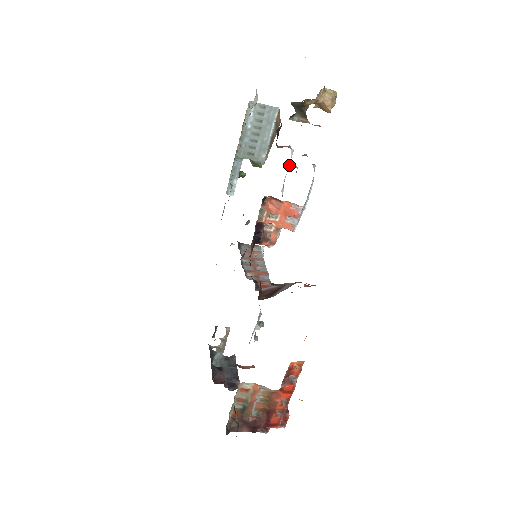
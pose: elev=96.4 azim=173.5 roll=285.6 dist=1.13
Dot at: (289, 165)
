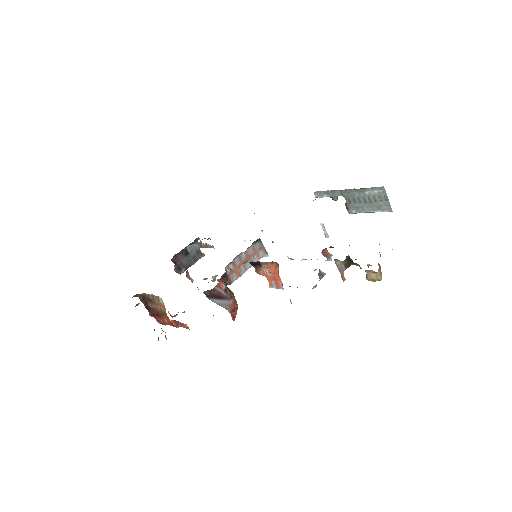
Dot at: occluded
